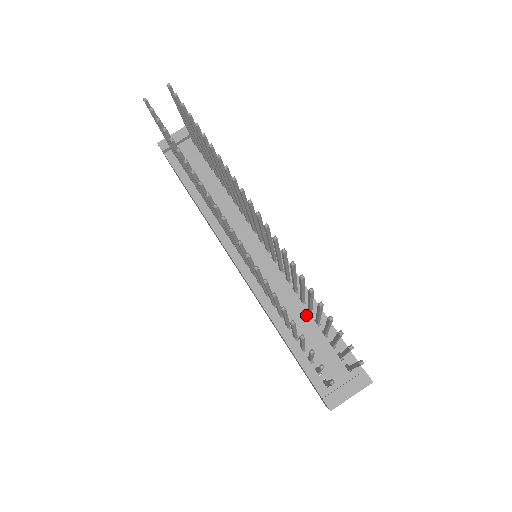
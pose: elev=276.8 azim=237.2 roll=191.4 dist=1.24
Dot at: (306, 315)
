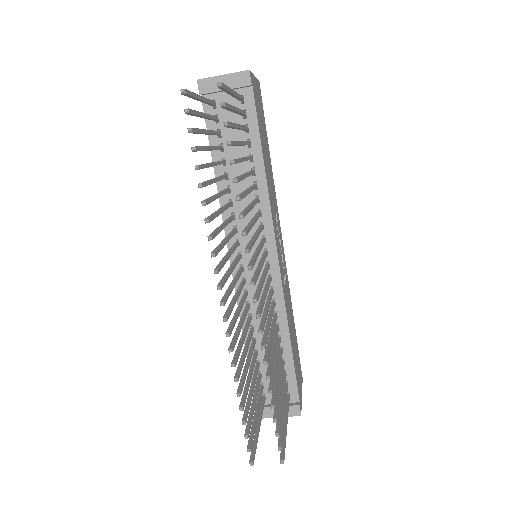
Dot at: occluded
